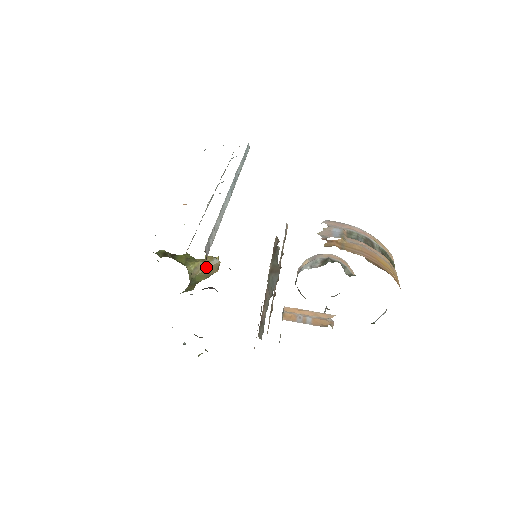
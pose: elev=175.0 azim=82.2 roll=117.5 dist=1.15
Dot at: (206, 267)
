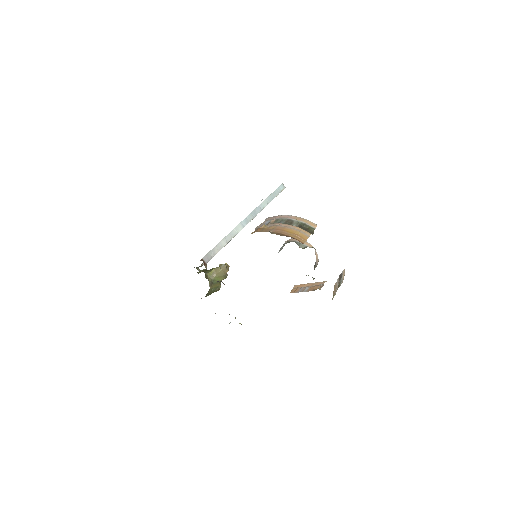
Dot at: (219, 271)
